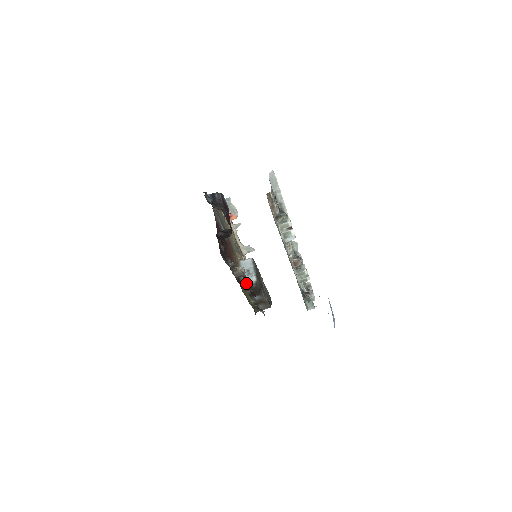
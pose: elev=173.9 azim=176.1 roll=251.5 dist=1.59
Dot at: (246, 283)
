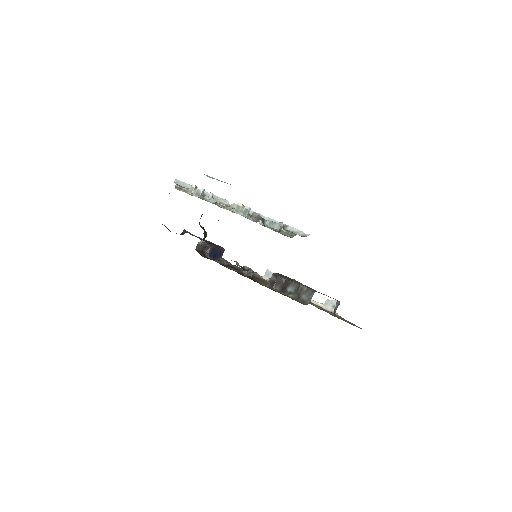
Dot at: (246, 269)
